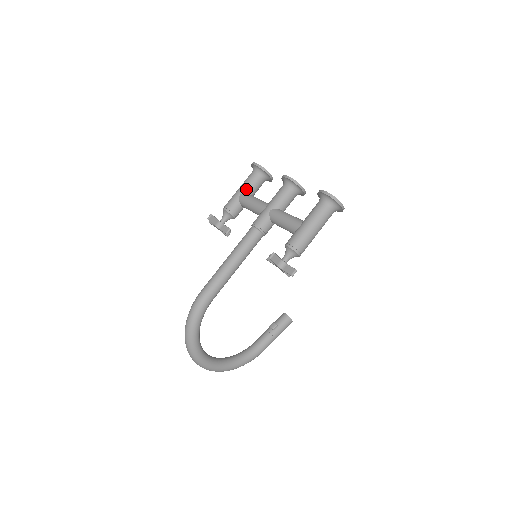
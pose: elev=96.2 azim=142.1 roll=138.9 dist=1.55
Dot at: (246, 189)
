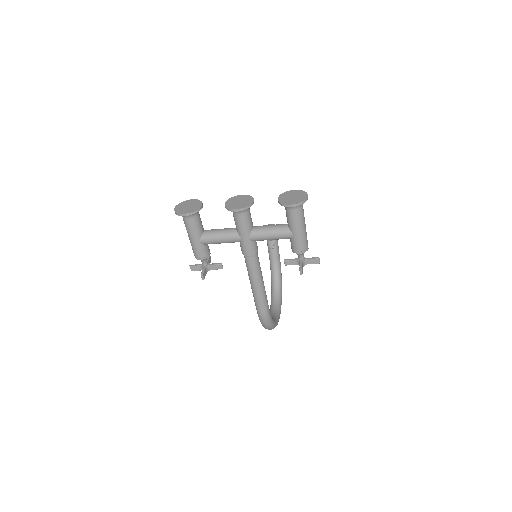
Dot at: (199, 234)
